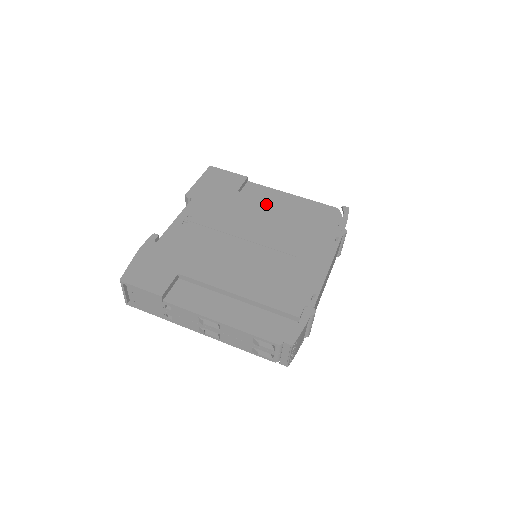
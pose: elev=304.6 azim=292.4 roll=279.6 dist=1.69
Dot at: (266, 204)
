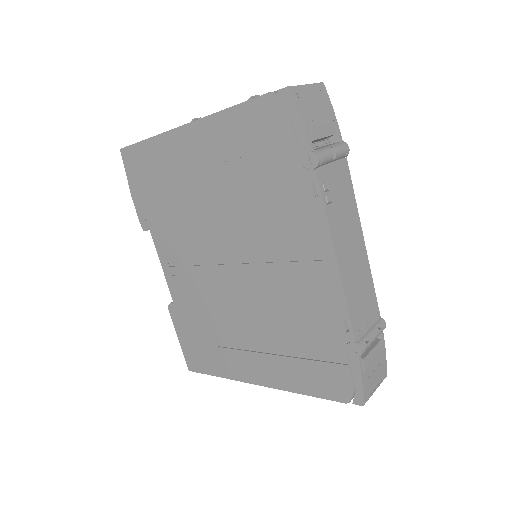
Dot at: occluded
